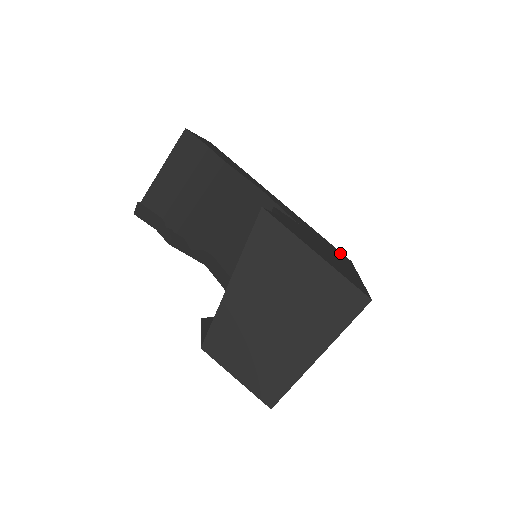
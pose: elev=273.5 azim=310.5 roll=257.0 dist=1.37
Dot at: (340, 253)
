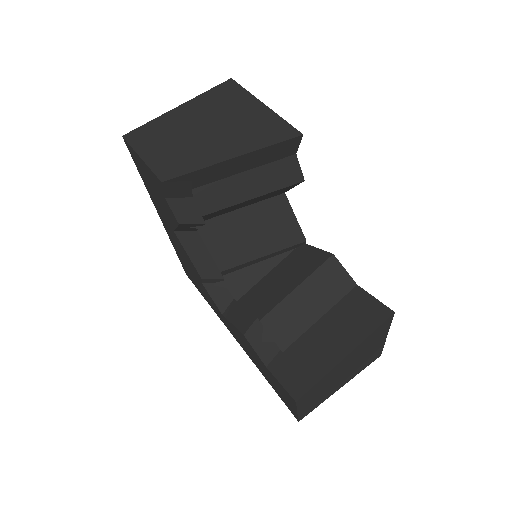
Dot at: occluded
